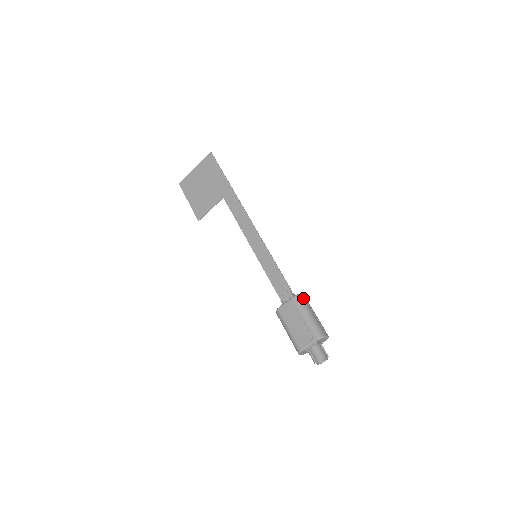
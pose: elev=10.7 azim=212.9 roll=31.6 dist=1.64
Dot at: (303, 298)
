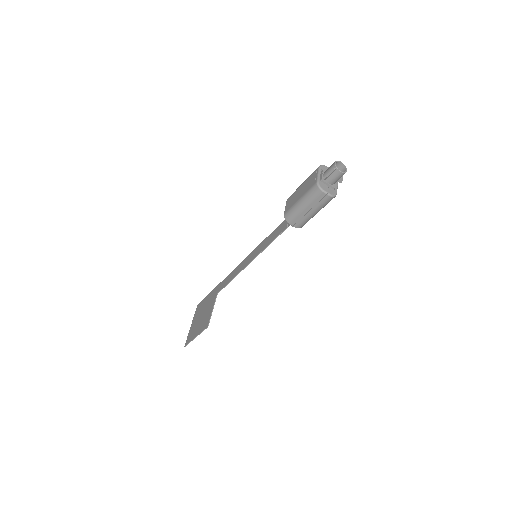
Dot at: occluded
